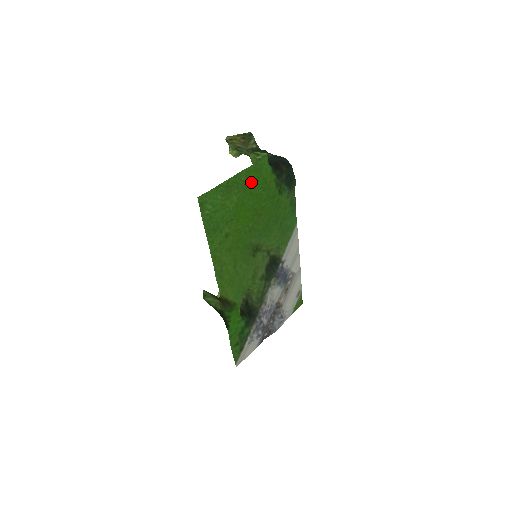
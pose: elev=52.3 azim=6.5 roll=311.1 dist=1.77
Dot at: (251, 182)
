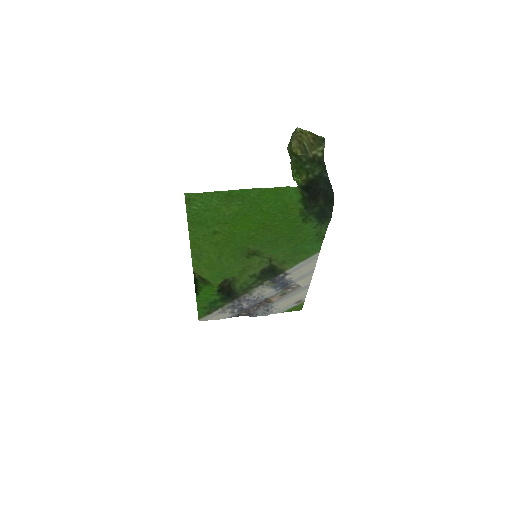
Dot at: (264, 201)
